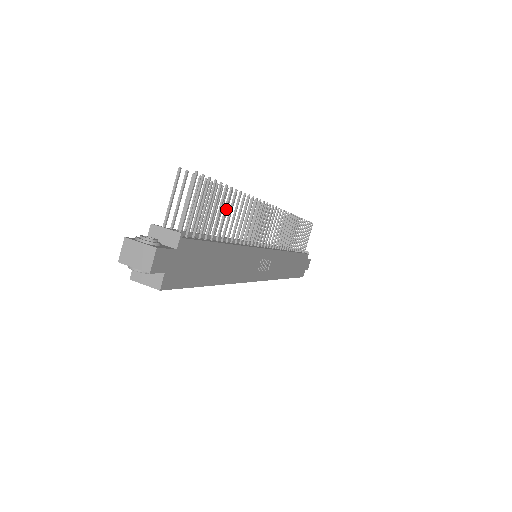
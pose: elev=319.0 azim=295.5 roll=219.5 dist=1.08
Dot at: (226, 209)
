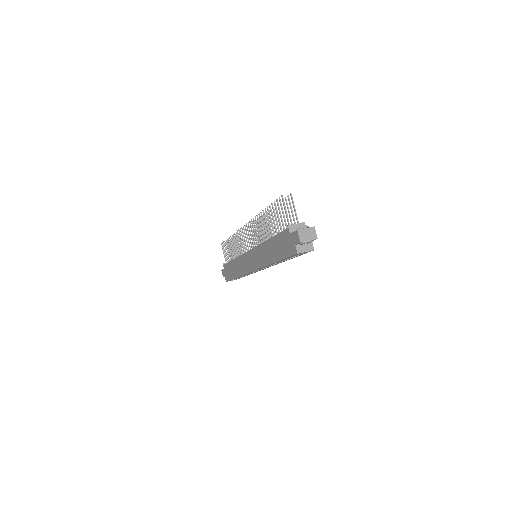
Dot at: occluded
